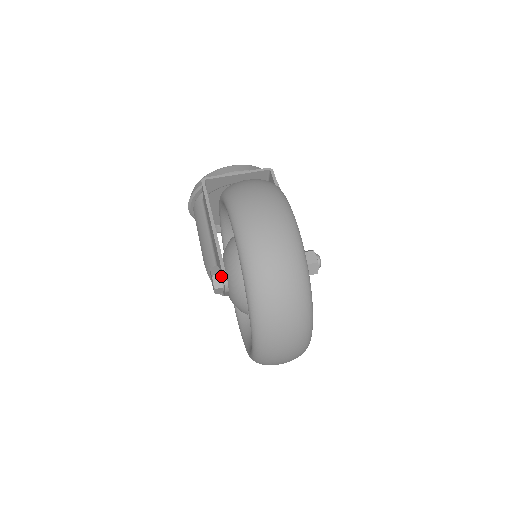
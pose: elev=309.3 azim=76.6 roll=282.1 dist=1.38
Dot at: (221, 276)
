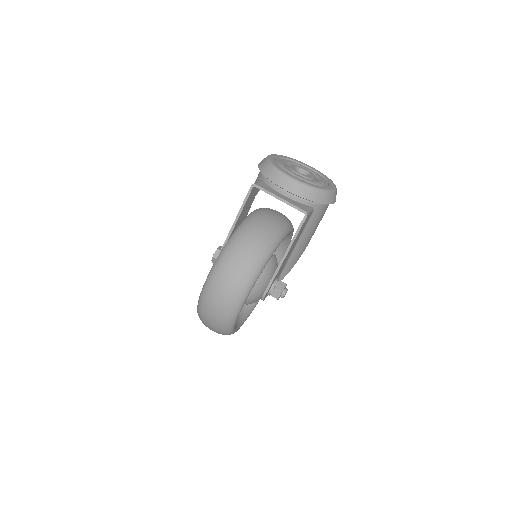
Dot at: occluded
